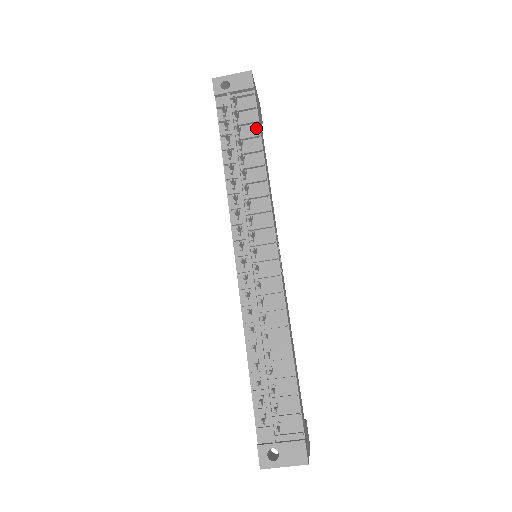
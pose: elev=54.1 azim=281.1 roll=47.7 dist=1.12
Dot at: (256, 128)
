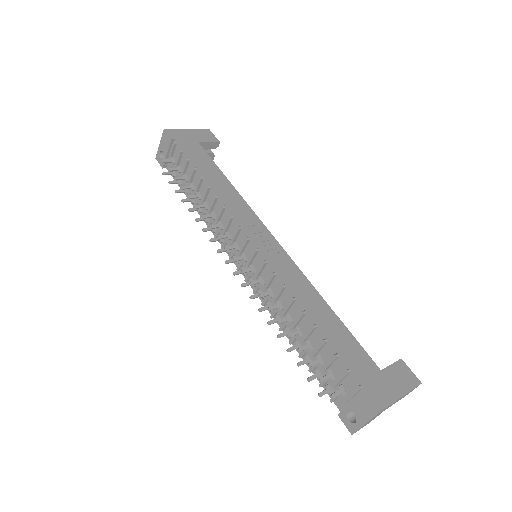
Dot at: (191, 165)
